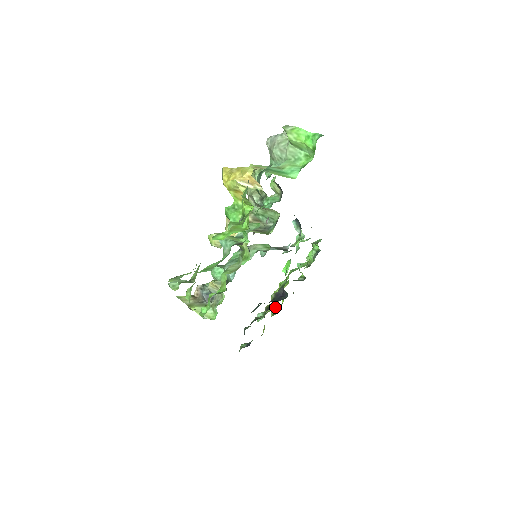
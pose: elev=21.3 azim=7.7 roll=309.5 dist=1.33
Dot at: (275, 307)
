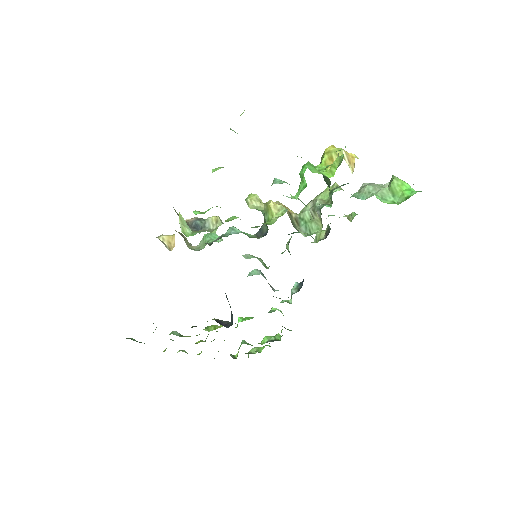
Dot at: occluded
